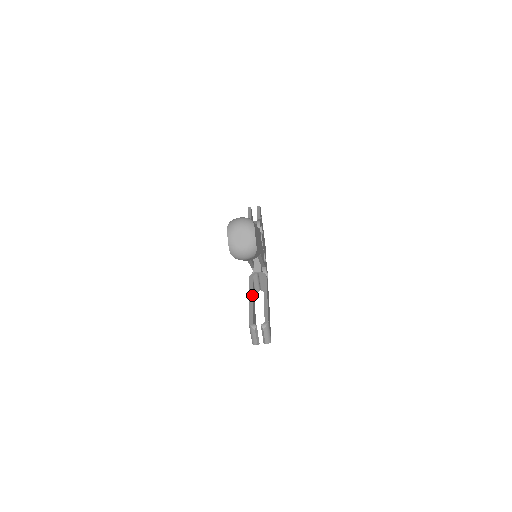
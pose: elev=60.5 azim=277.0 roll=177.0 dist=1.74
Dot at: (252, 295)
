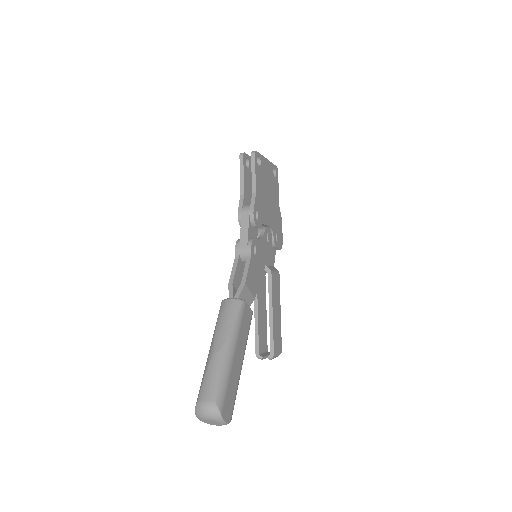
Dot at: (257, 309)
